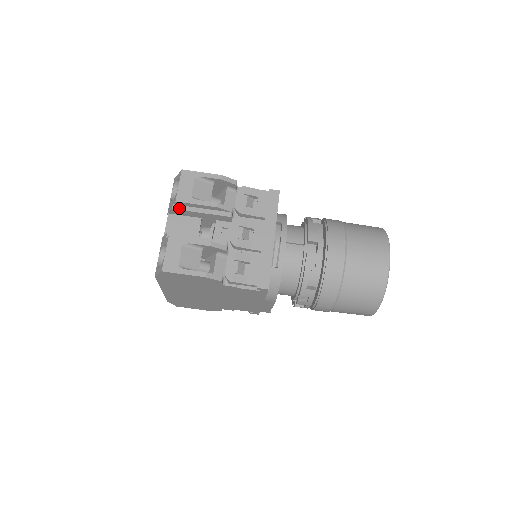
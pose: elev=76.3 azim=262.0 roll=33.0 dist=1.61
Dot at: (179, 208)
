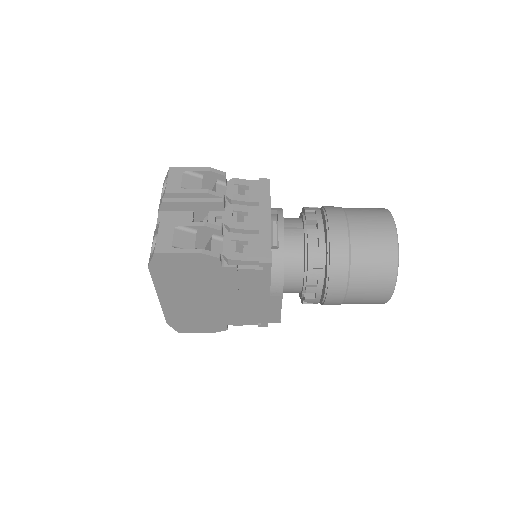
Dot at: (169, 200)
